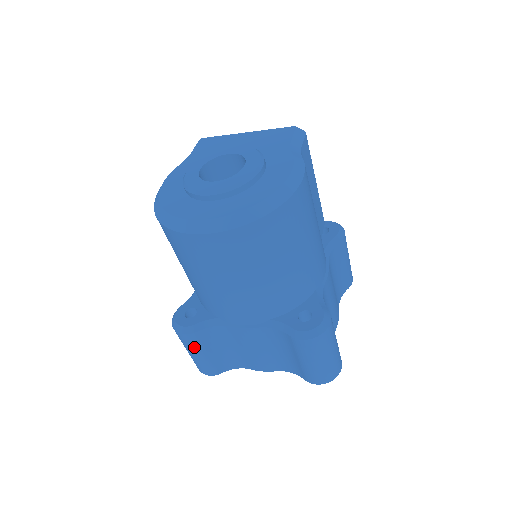
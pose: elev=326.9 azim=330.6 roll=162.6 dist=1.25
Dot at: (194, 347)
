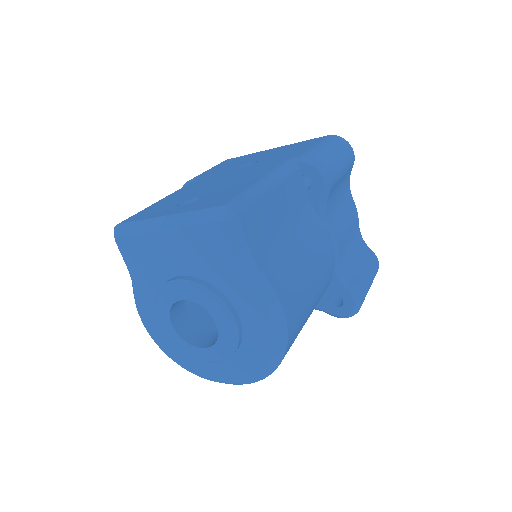
Dot at: occluded
